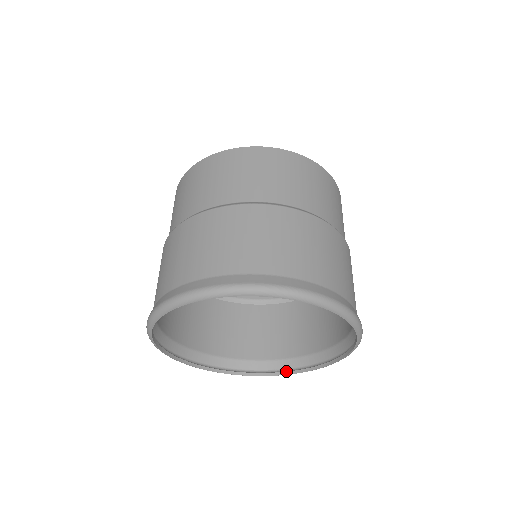
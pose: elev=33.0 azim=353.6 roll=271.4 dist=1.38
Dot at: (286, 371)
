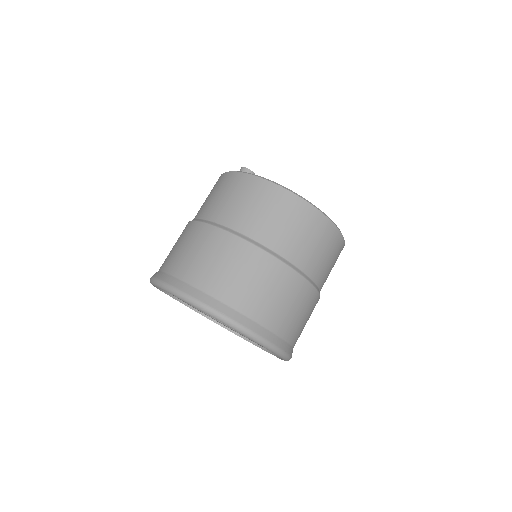
Dot at: (236, 331)
